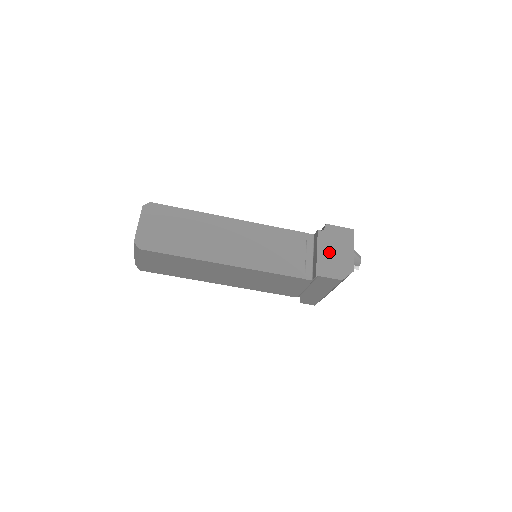
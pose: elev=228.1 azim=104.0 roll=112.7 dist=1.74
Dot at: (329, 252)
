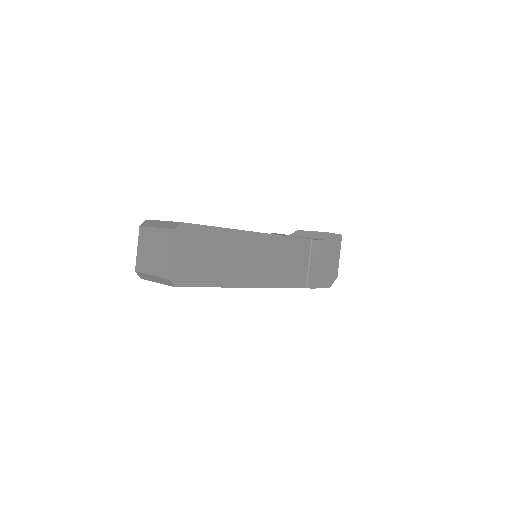
Dot at: (325, 262)
